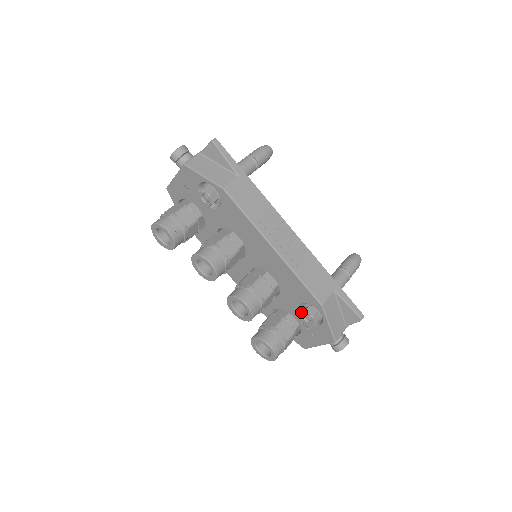
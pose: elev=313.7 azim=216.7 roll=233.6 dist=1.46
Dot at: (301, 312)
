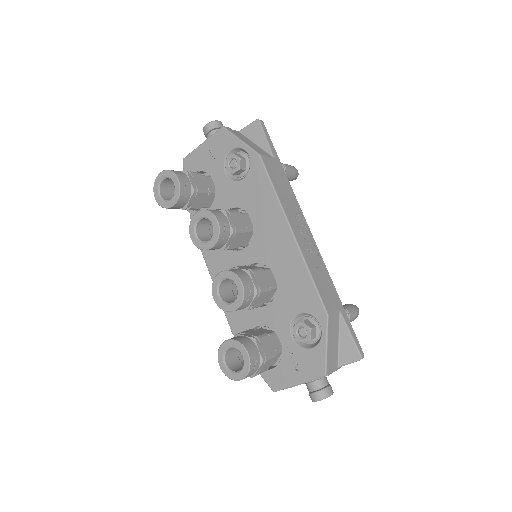
Dot at: occluded
